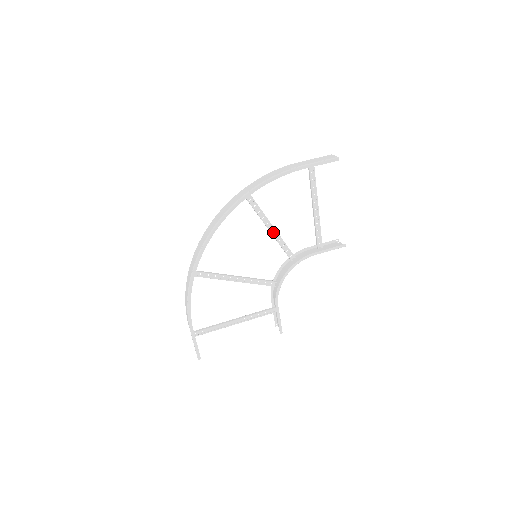
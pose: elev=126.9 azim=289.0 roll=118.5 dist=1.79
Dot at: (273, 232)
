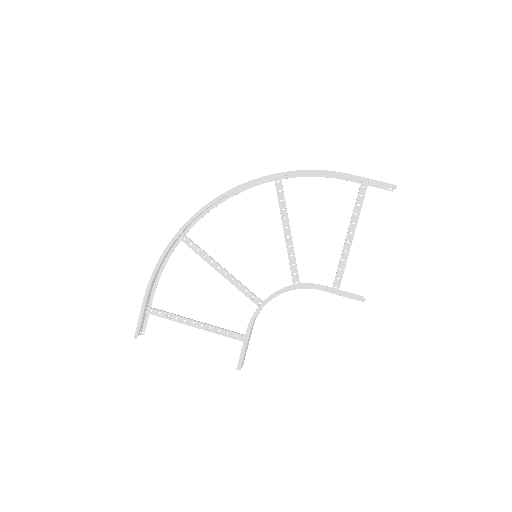
Dot at: (288, 242)
